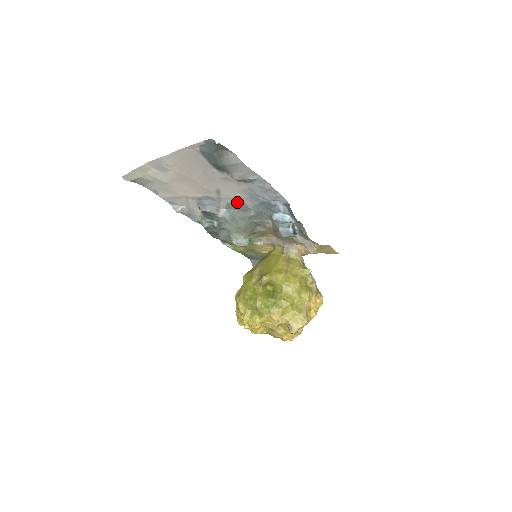
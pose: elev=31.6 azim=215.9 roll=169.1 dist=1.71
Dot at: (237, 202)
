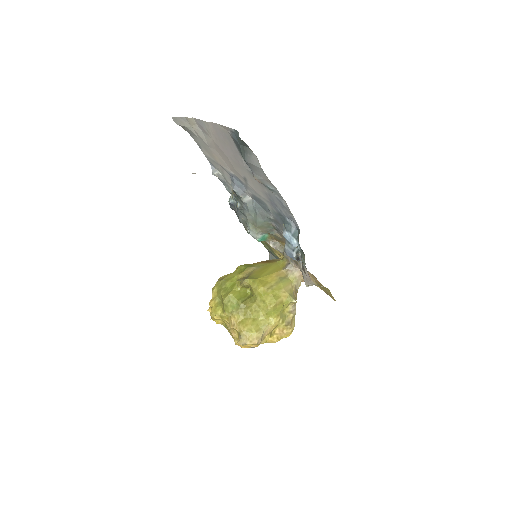
Dot at: (260, 199)
